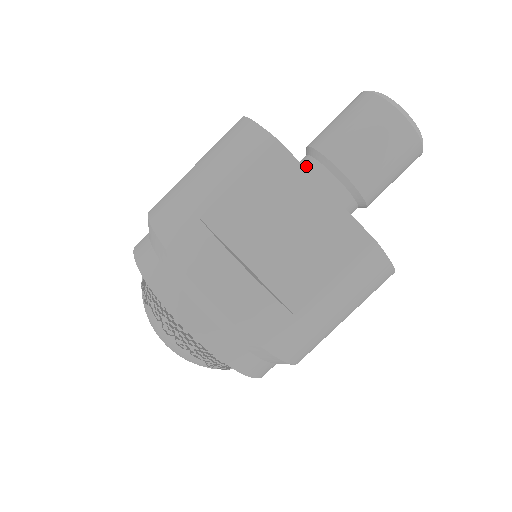
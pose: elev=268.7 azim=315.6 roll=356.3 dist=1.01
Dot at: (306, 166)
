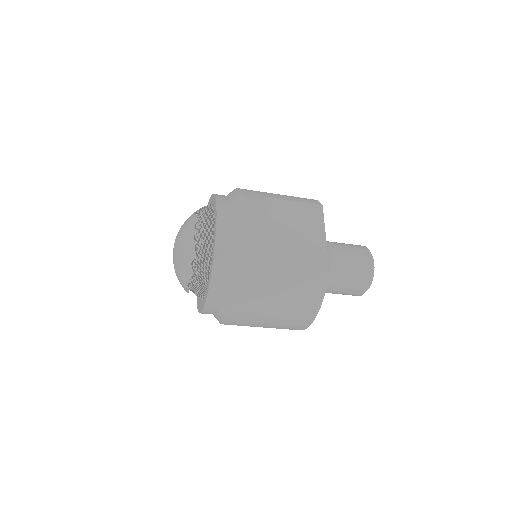
Dot at: occluded
